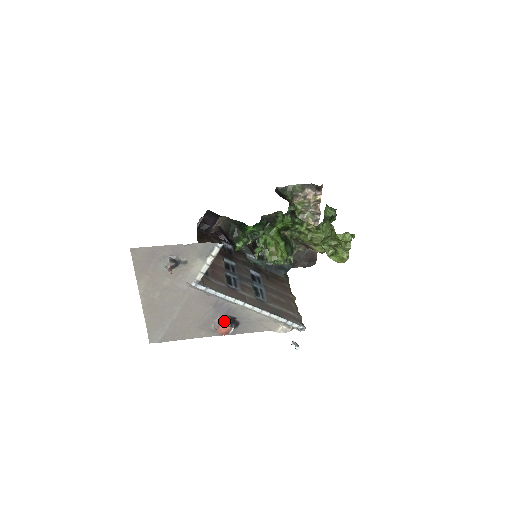
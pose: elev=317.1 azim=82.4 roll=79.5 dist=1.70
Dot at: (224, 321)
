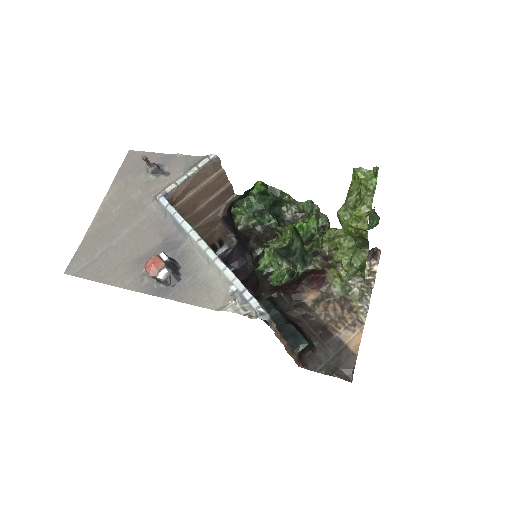
Dot at: (162, 253)
